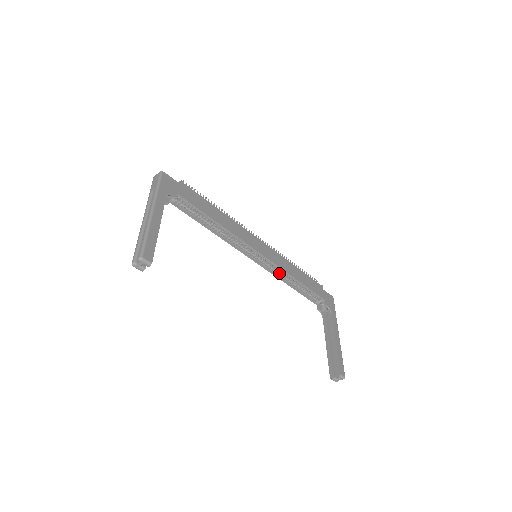
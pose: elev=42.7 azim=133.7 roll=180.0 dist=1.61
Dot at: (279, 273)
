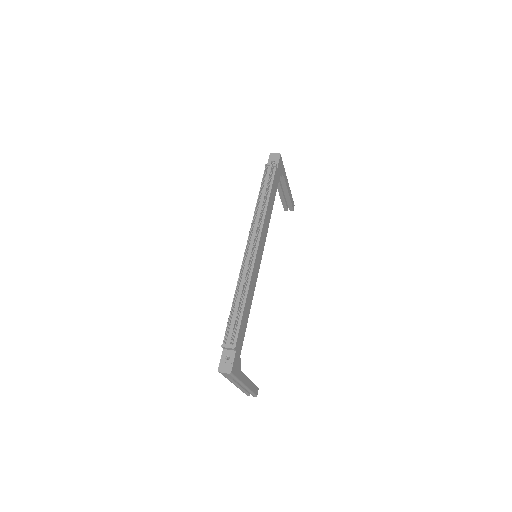
Dot at: occluded
